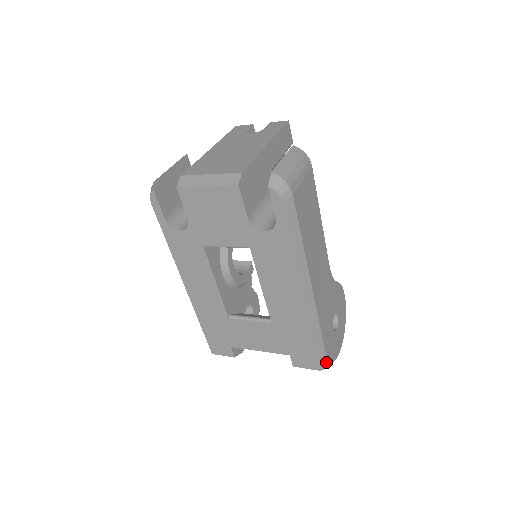
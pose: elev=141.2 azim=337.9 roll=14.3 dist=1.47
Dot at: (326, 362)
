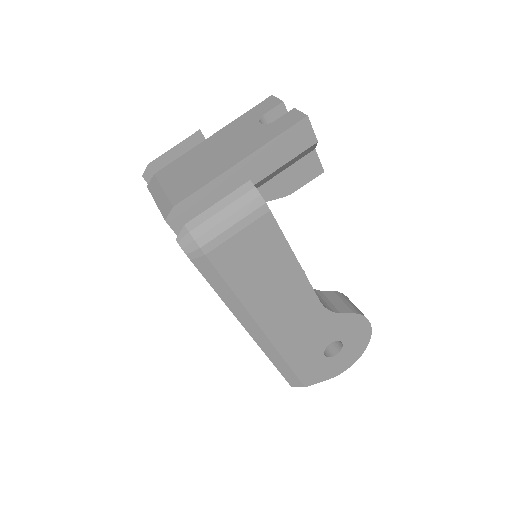
Dot at: (300, 383)
